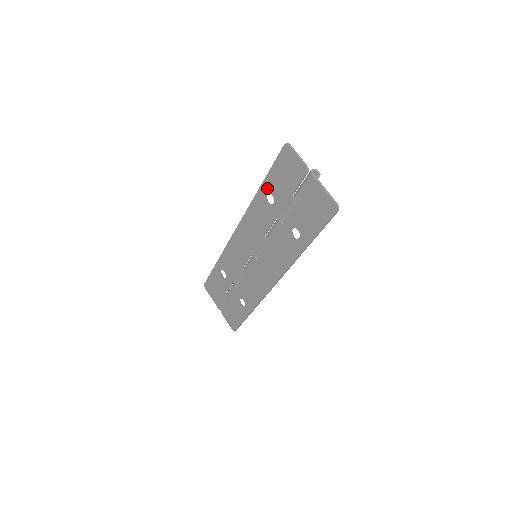
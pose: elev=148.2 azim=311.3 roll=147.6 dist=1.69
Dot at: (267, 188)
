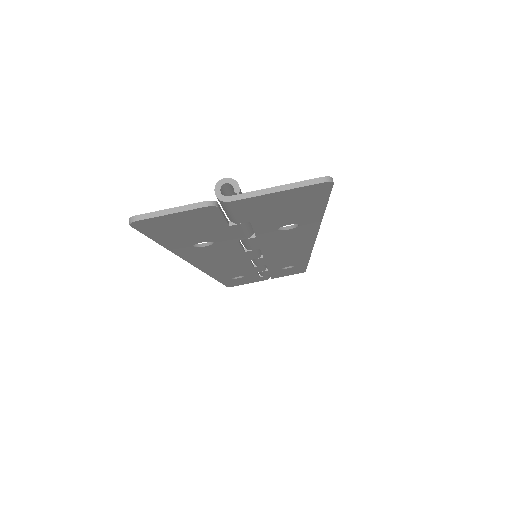
Dot at: (183, 246)
